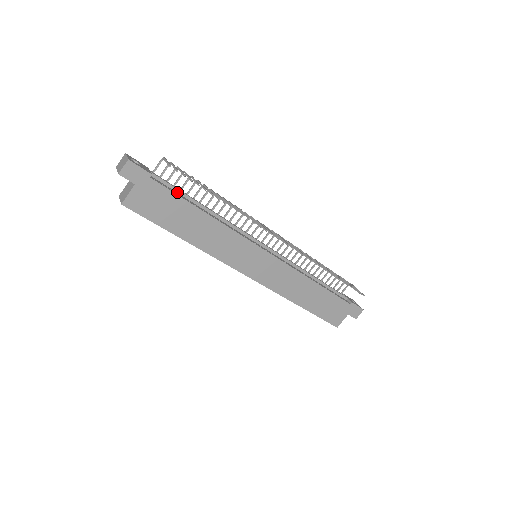
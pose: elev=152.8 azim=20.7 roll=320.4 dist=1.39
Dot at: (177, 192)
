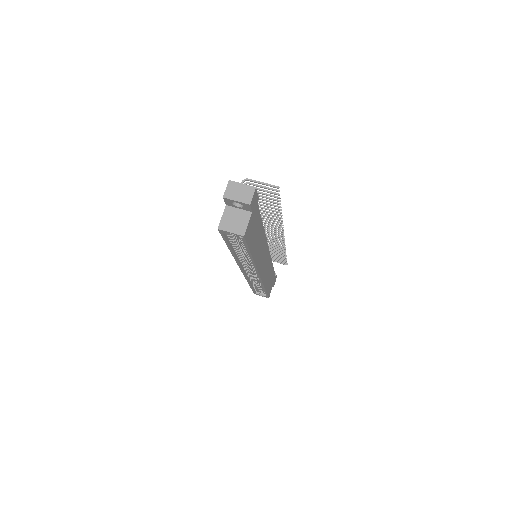
Dot at: occluded
